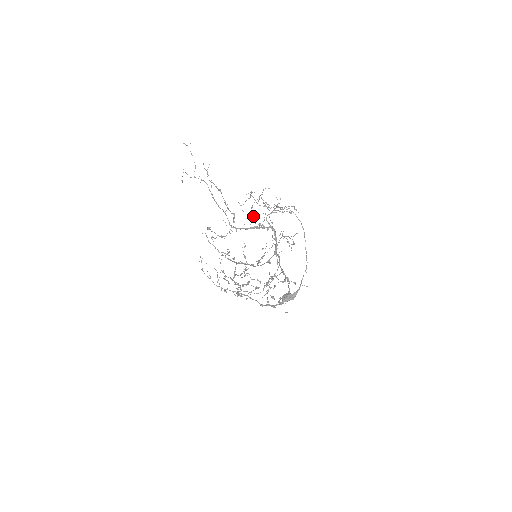
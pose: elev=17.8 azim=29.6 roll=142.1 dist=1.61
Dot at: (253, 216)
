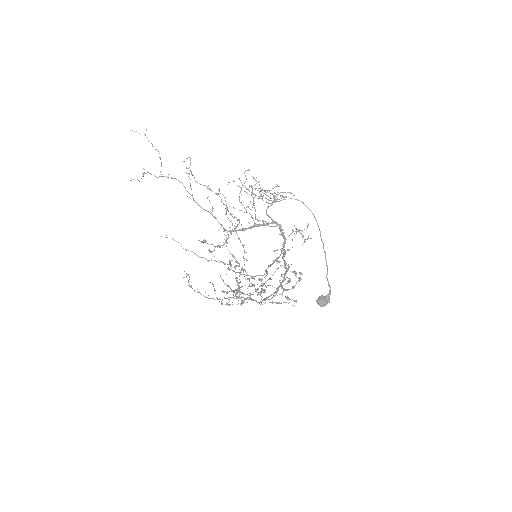
Dot at: (246, 211)
